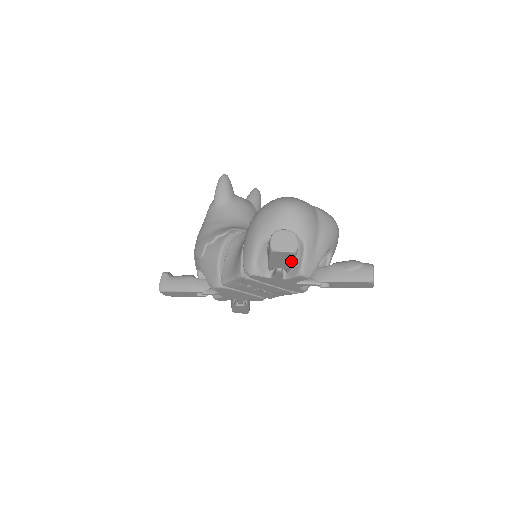
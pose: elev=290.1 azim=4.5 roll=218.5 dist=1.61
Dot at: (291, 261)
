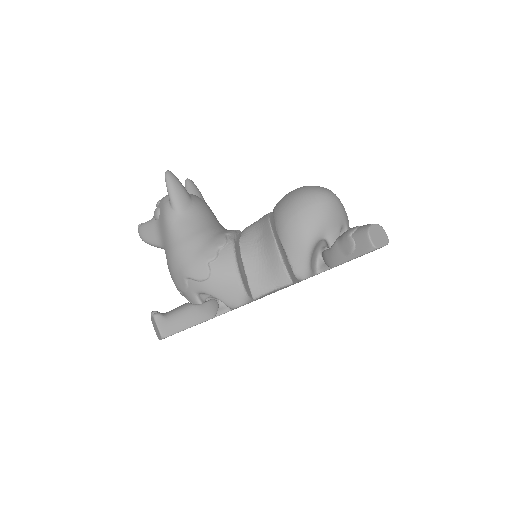
Dot at: occluded
